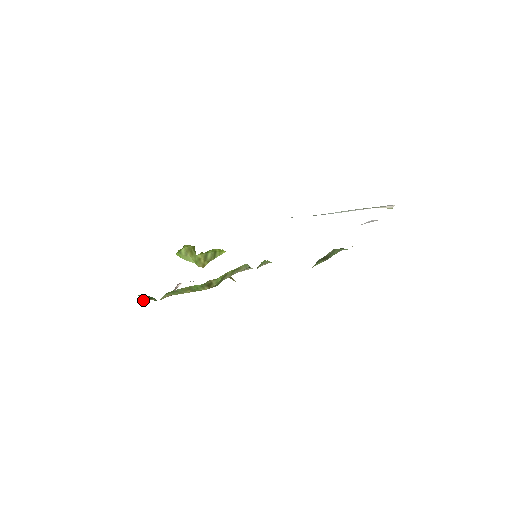
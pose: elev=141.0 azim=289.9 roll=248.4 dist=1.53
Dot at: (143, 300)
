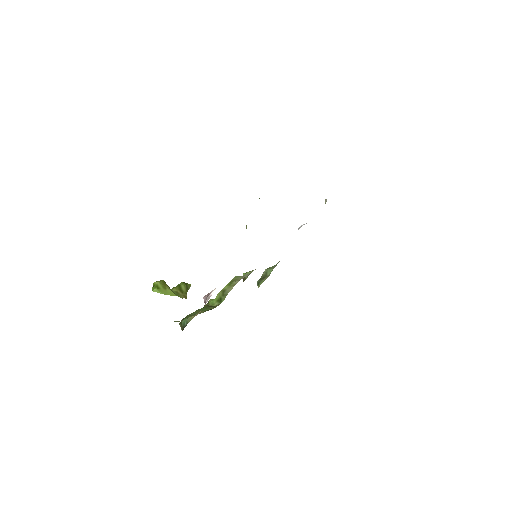
Dot at: occluded
